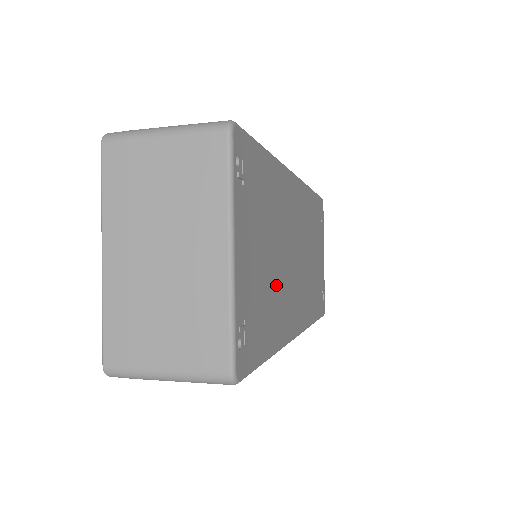
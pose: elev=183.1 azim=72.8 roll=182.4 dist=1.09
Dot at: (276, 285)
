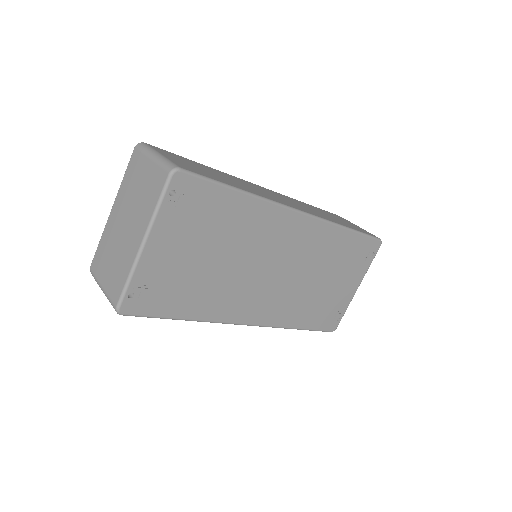
Dot at: (215, 280)
